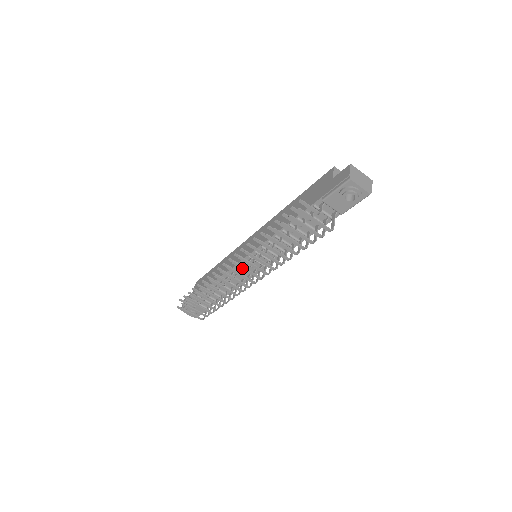
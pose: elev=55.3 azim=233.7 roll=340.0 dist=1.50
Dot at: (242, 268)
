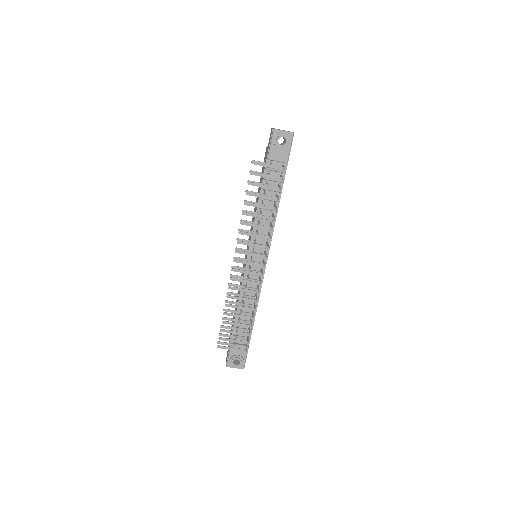
Dot at: (245, 253)
